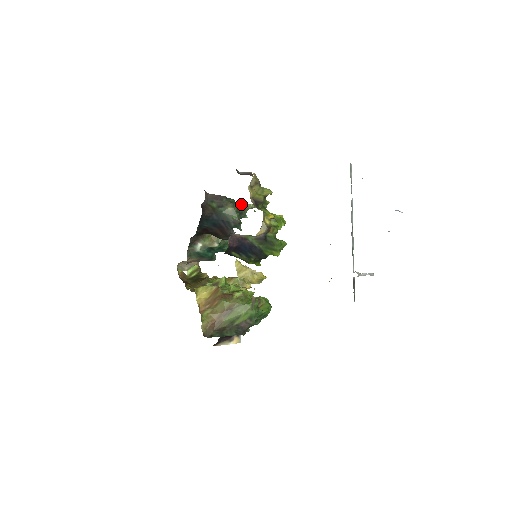
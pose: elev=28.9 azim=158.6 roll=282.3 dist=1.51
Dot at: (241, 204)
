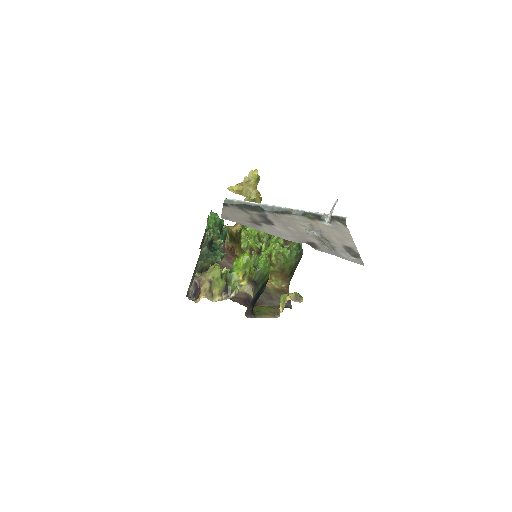
Dot at: (202, 246)
